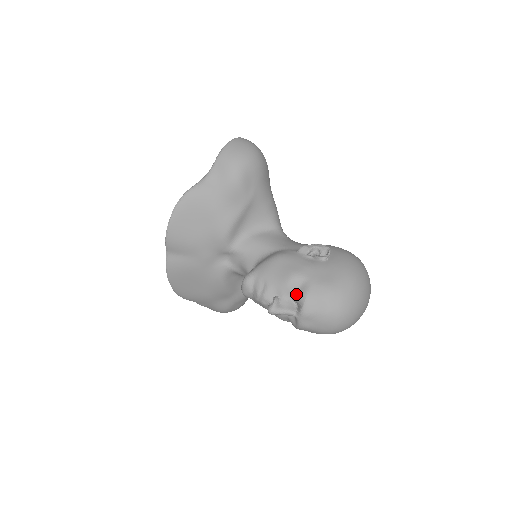
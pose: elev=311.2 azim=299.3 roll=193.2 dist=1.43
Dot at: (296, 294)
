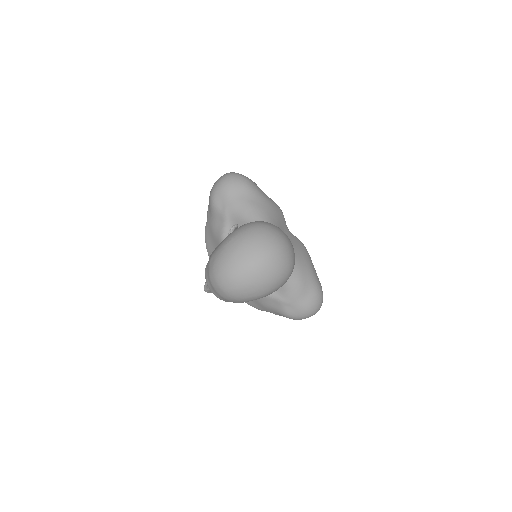
Dot at: occluded
